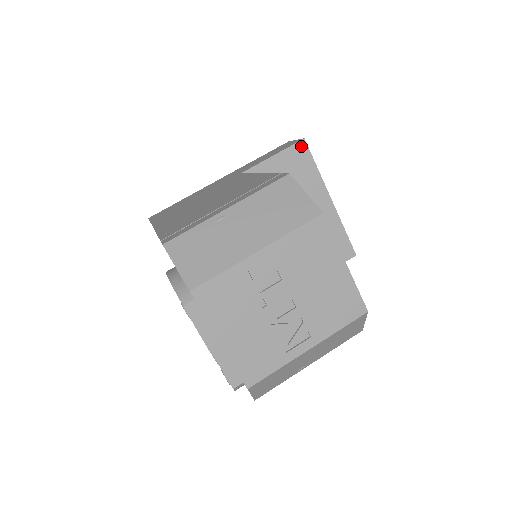
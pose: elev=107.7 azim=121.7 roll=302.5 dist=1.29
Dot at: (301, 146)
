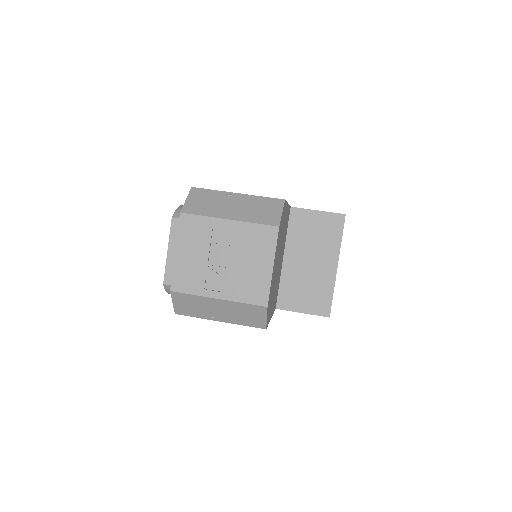
Dot at: (340, 217)
